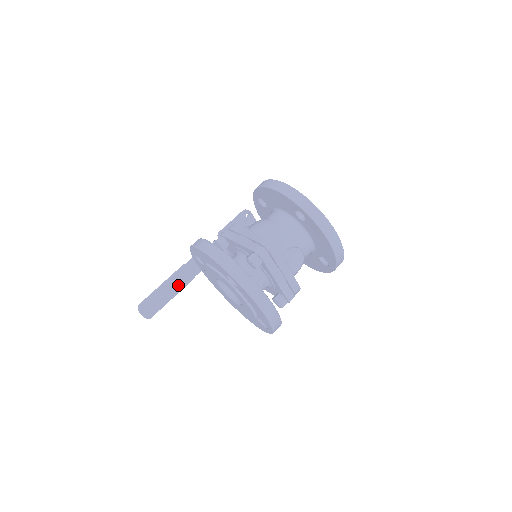
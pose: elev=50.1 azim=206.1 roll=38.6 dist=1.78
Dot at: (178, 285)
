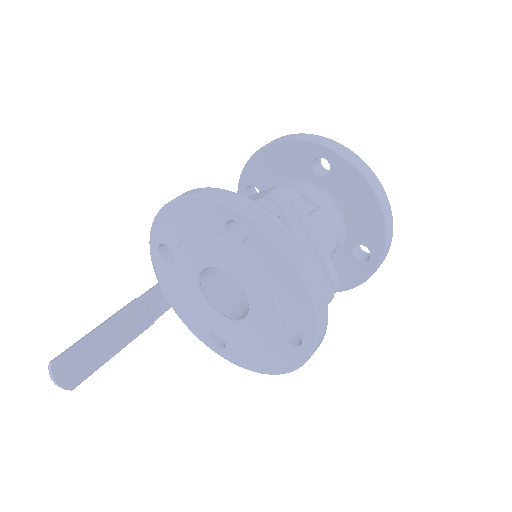
Dot at: (125, 331)
